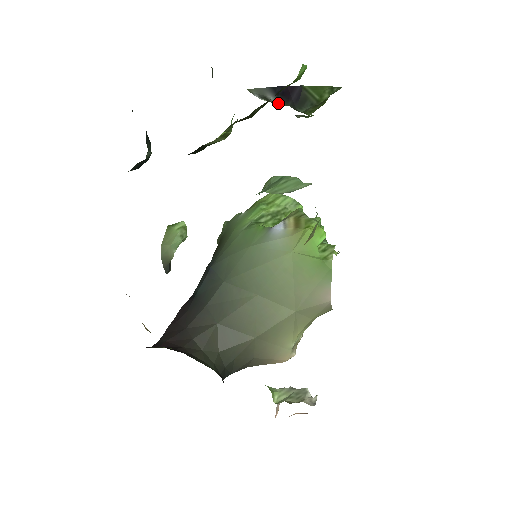
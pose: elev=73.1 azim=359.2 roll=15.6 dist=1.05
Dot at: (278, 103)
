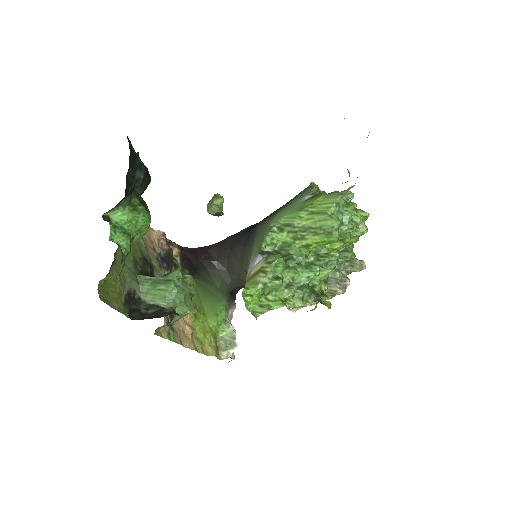
Dot at: occluded
